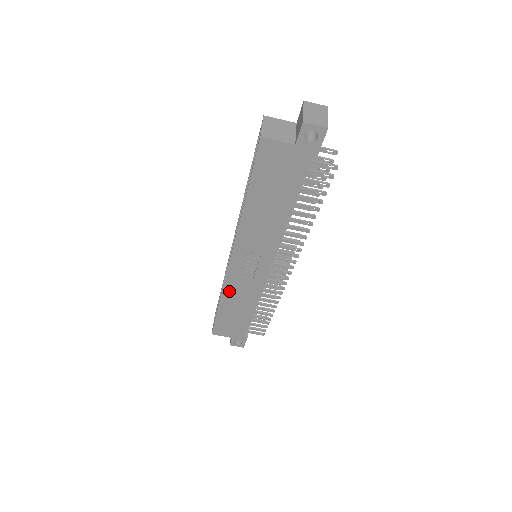
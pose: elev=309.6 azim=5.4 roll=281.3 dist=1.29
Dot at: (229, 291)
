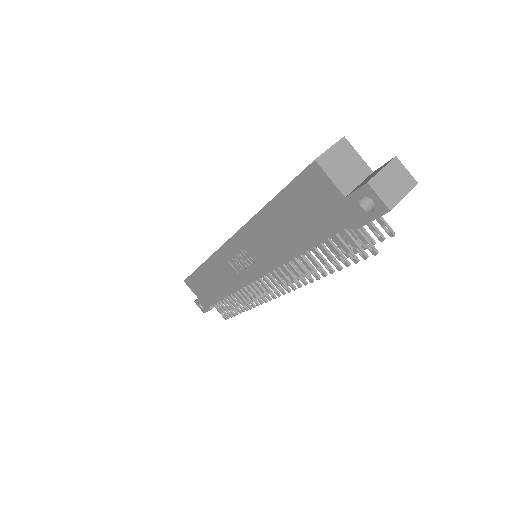
Dot at: (214, 264)
